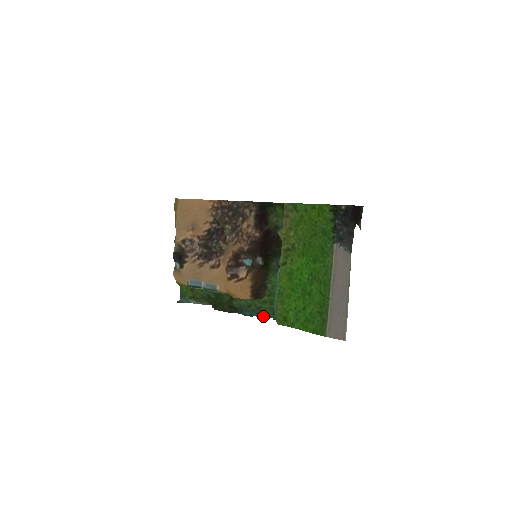
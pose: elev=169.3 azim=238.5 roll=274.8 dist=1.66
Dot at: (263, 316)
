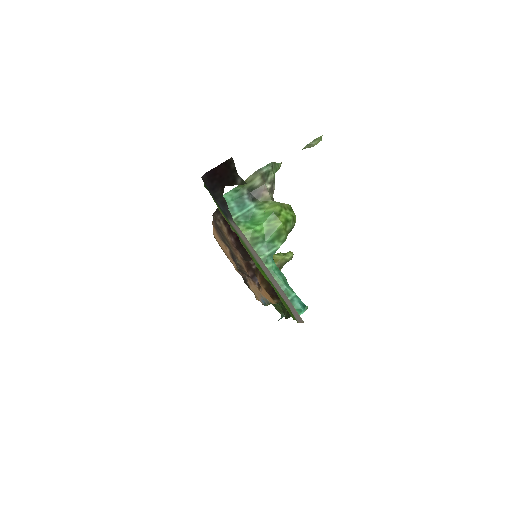
Dot at: occluded
